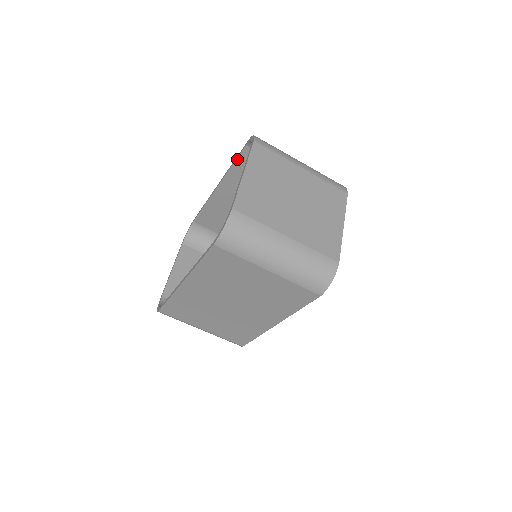
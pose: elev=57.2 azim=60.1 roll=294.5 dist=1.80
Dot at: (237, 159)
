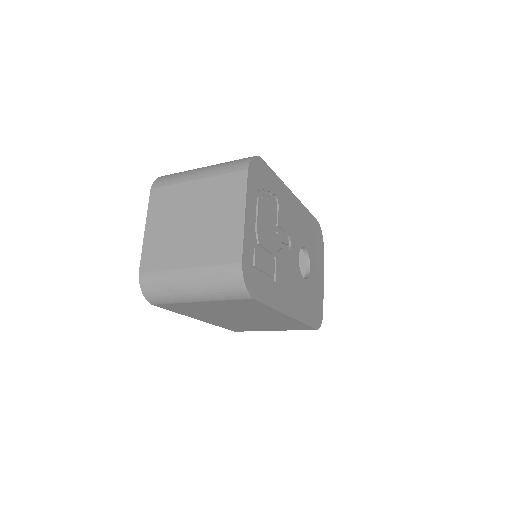
Dot at: occluded
